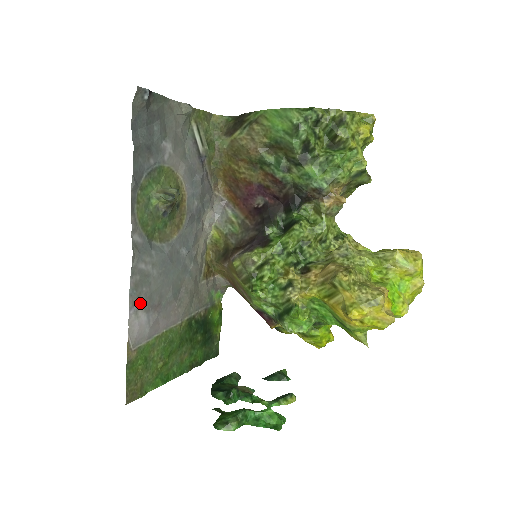
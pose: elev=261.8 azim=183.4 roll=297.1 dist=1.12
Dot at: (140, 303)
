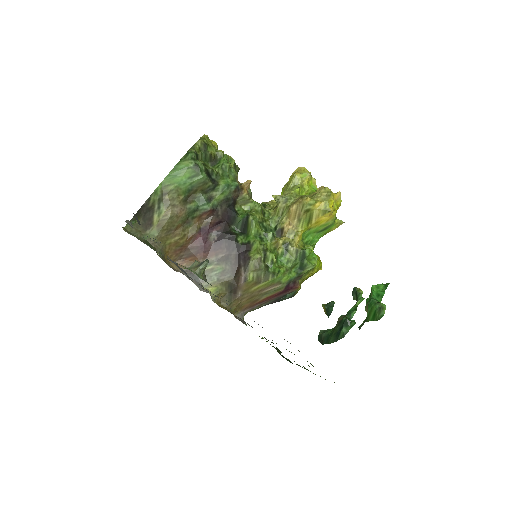
Dot at: occluded
